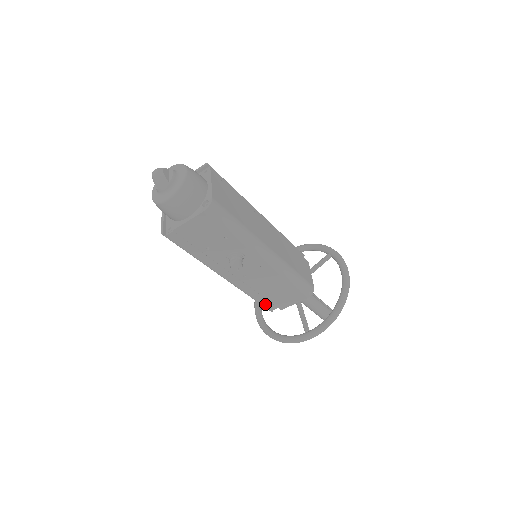
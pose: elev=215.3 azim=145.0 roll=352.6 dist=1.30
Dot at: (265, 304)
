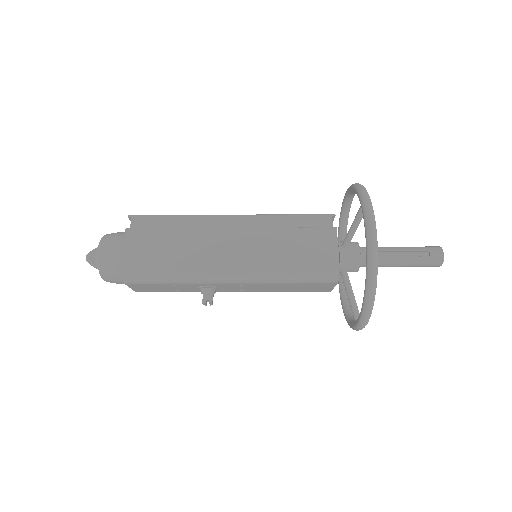
Dot at: occluded
